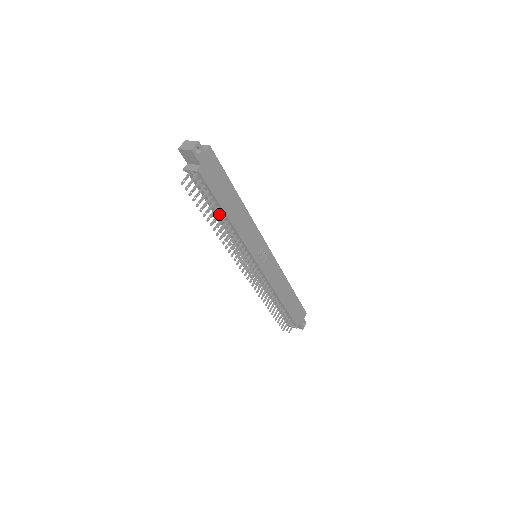
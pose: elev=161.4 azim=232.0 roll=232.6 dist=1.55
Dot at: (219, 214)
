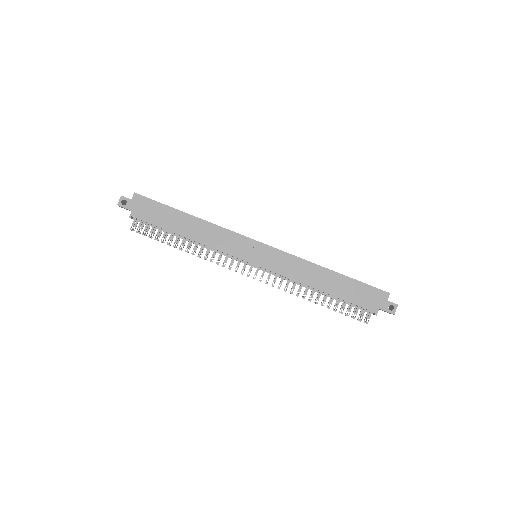
Dot at: (176, 238)
